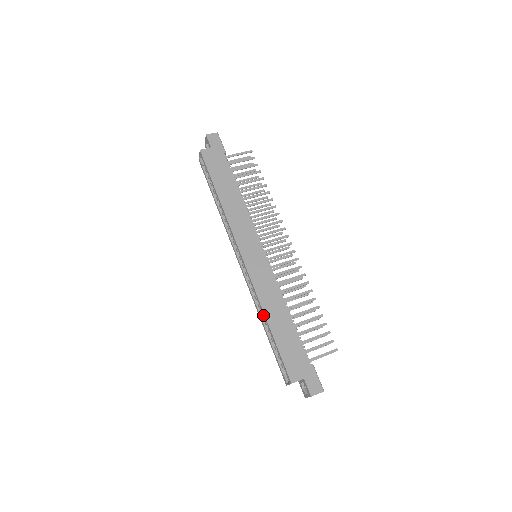
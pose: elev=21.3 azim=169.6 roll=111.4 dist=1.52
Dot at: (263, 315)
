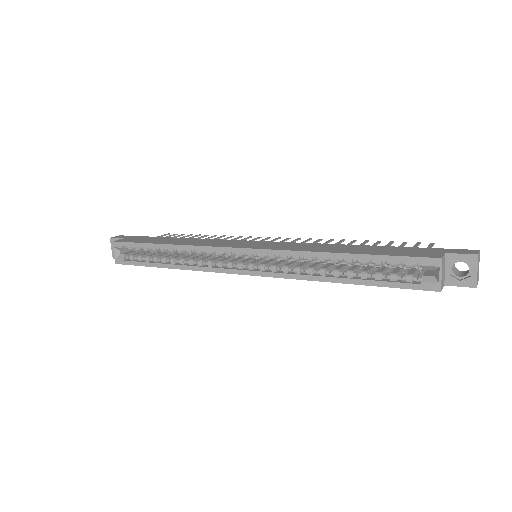
Dot at: (325, 270)
